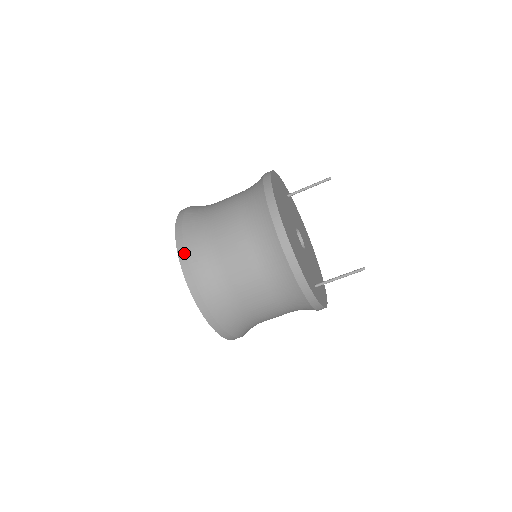
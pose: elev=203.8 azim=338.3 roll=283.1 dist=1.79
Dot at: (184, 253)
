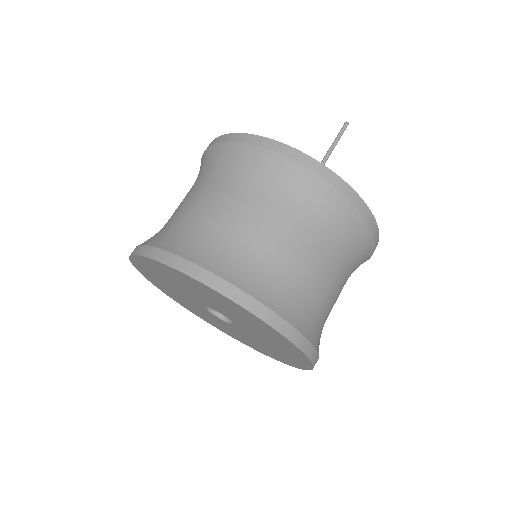
Dot at: occluded
